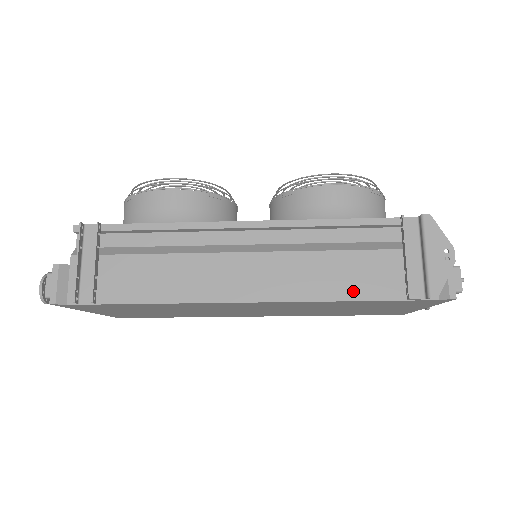
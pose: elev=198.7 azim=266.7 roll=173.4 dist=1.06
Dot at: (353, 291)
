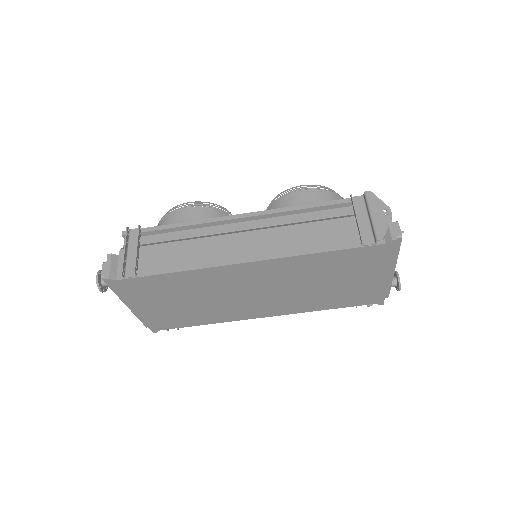
Dot at: (322, 246)
